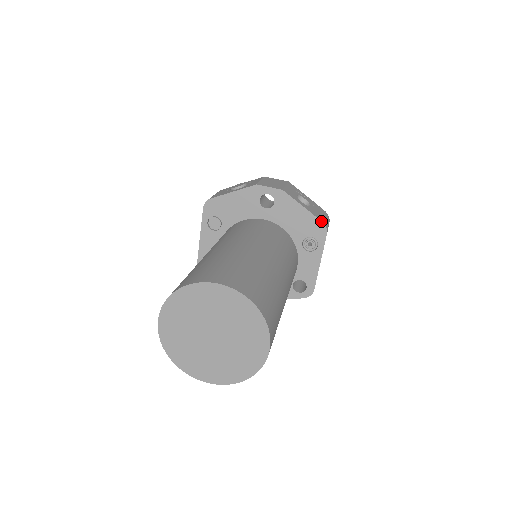
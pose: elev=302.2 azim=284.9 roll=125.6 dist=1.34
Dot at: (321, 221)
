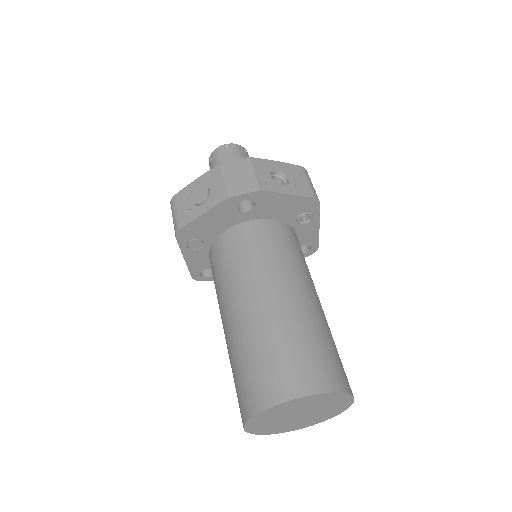
Dot at: (311, 197)
